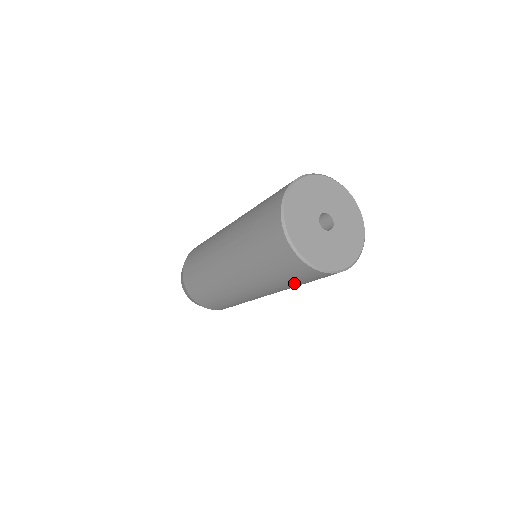
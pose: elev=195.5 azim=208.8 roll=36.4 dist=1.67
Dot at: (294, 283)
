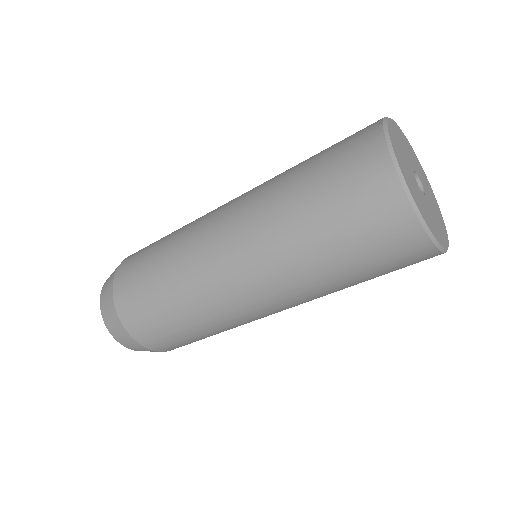
Dot at: (324, 223)
